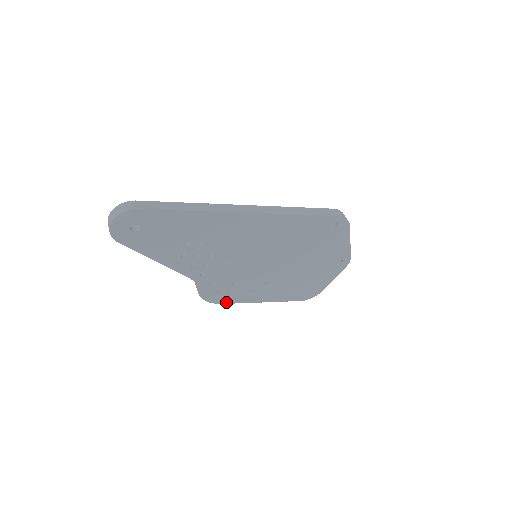
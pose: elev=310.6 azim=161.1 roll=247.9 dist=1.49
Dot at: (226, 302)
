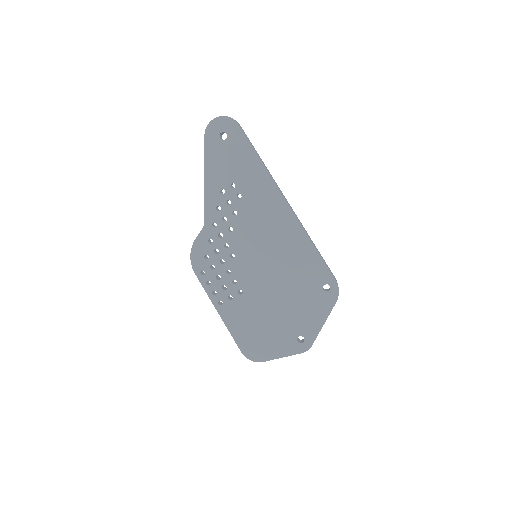
Dot at: (199, 276)
